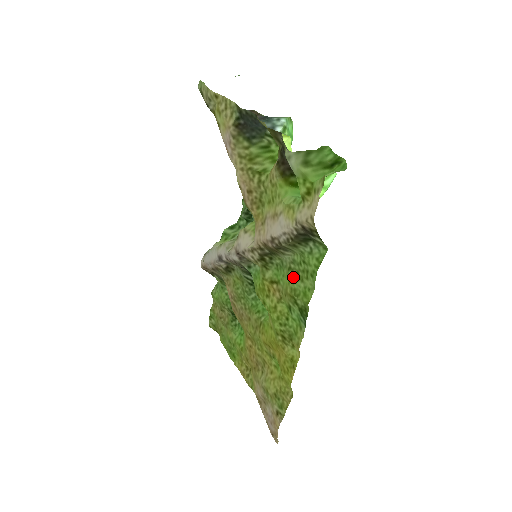
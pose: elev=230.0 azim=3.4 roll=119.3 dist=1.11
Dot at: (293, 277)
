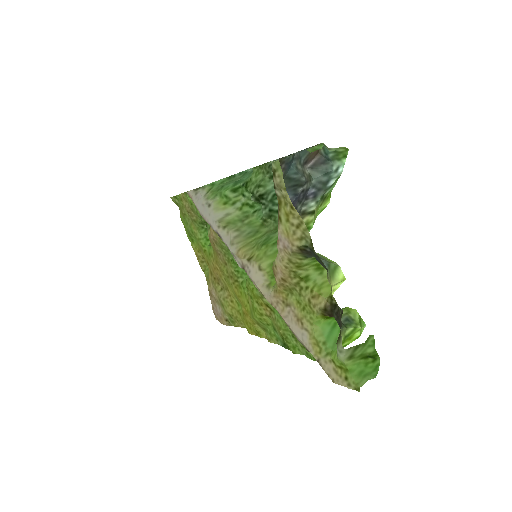
Dot at: (290, 332)
